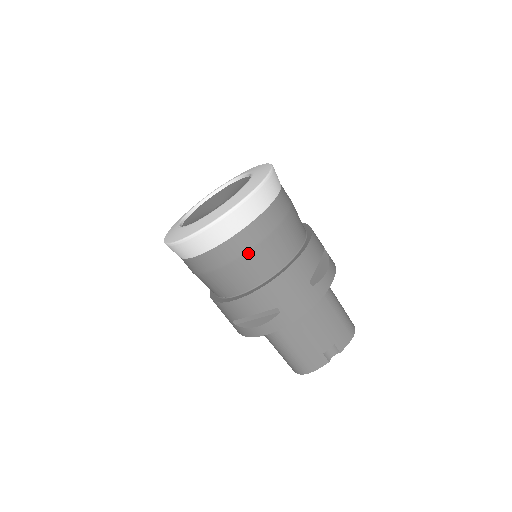
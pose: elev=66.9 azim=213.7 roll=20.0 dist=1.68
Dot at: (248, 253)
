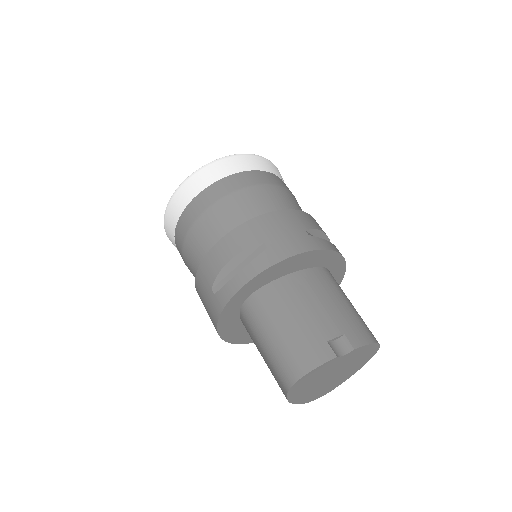
Dot at: (240, 191)
